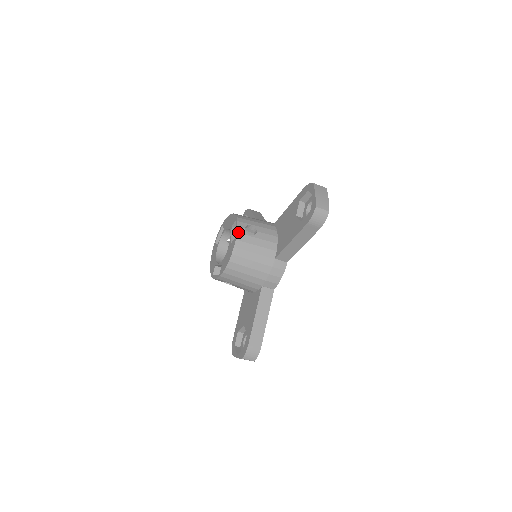
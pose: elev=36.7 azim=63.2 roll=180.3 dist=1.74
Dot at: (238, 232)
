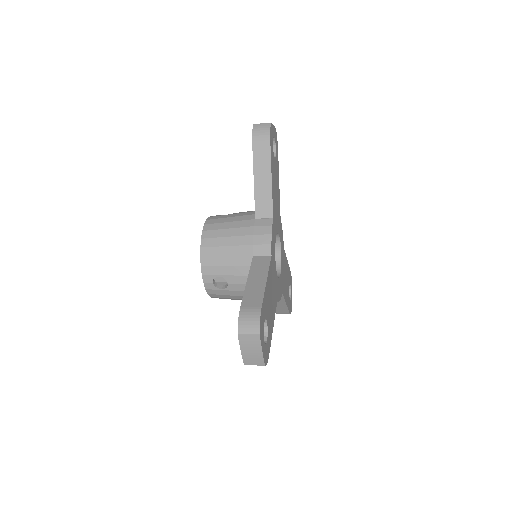
Dot at: (206, 288)
